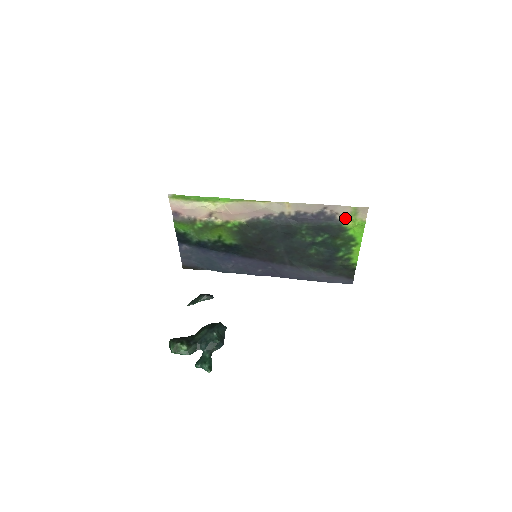
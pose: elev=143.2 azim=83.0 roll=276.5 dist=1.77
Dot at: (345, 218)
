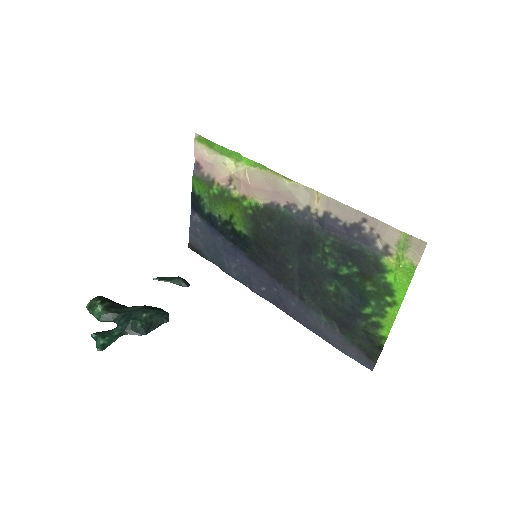
Dot at: (388, 249)
